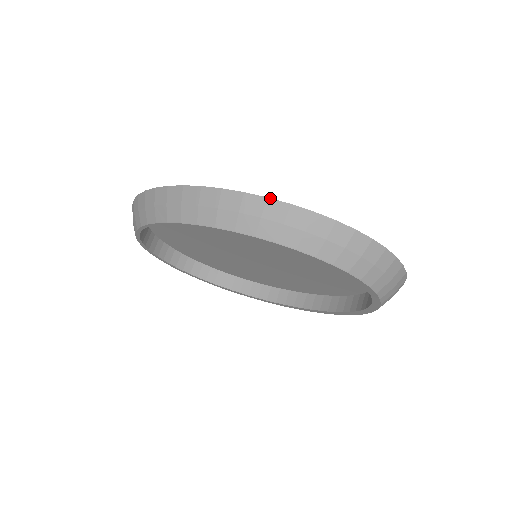
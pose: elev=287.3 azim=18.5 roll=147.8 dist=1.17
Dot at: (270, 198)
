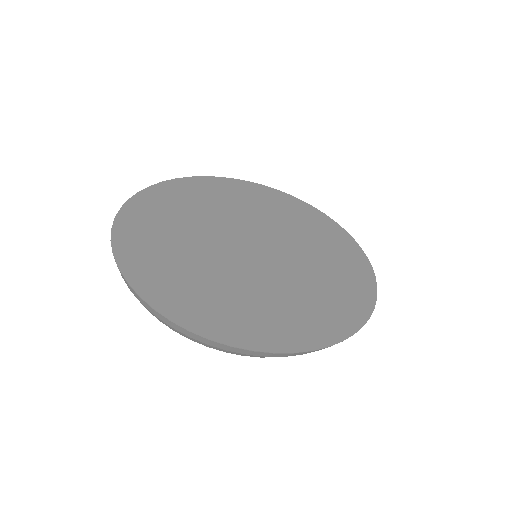
Dot at: occluded
